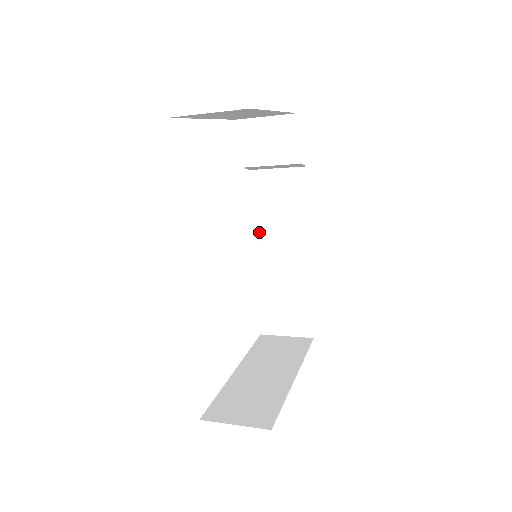
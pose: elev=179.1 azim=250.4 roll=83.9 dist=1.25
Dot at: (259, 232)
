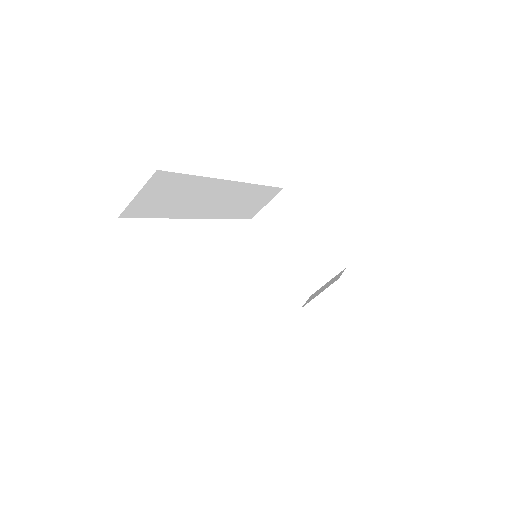
Dot at: occluded
